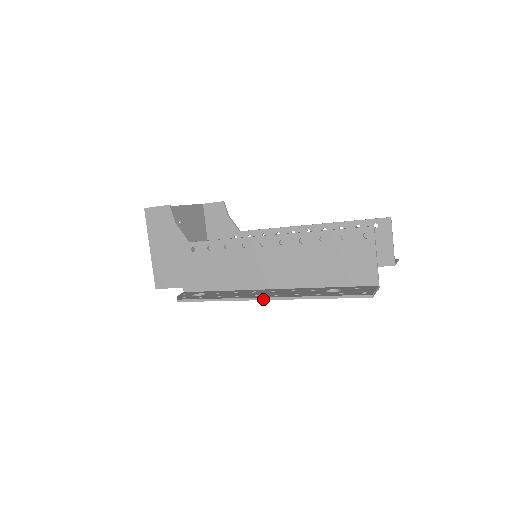
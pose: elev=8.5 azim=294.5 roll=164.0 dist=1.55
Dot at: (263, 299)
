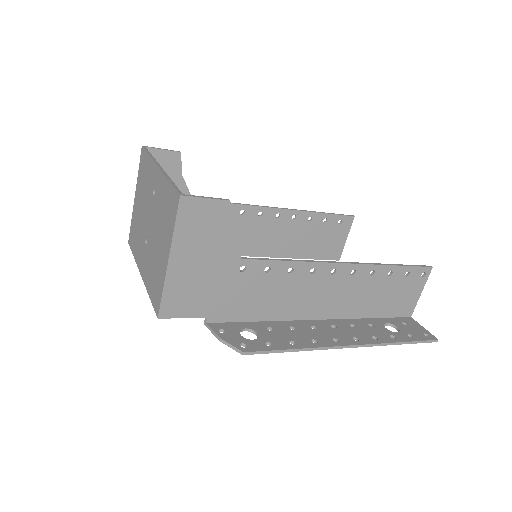
Dot at: (351, 347)
